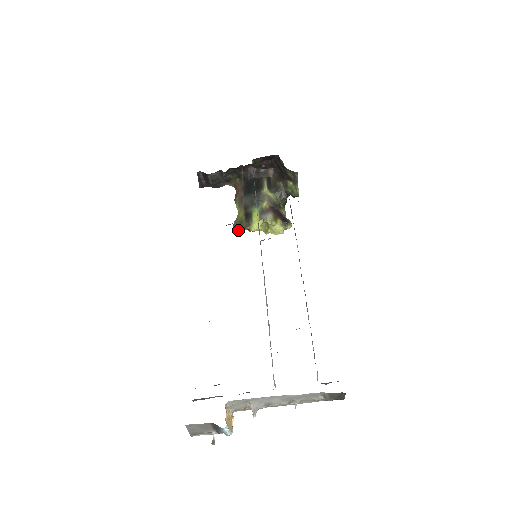
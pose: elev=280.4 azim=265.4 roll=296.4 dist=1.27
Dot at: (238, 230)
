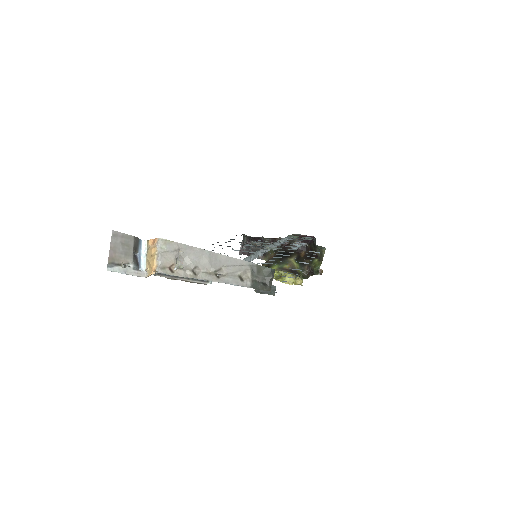
Dot at: occluded
